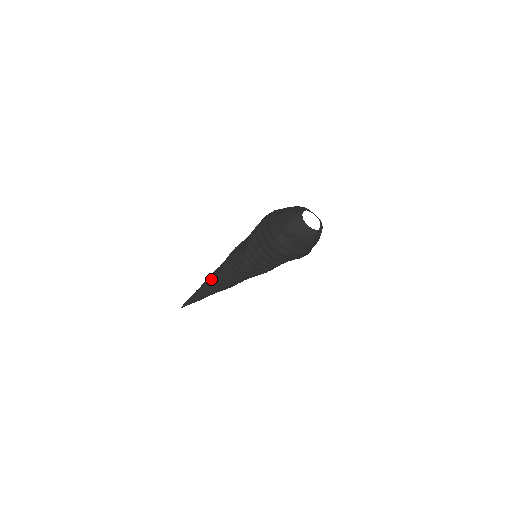
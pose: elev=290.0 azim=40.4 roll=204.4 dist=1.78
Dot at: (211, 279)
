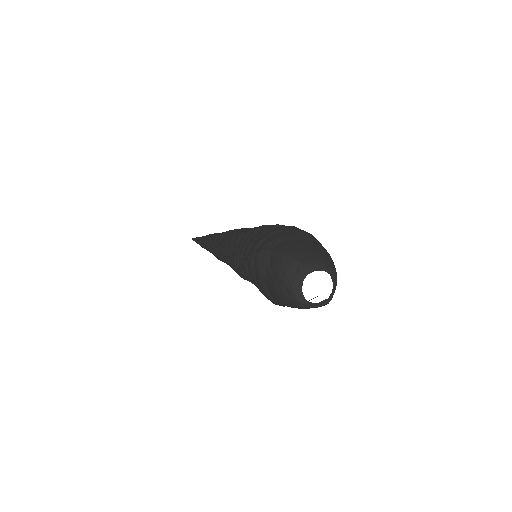
Dot at: (212, 252)
